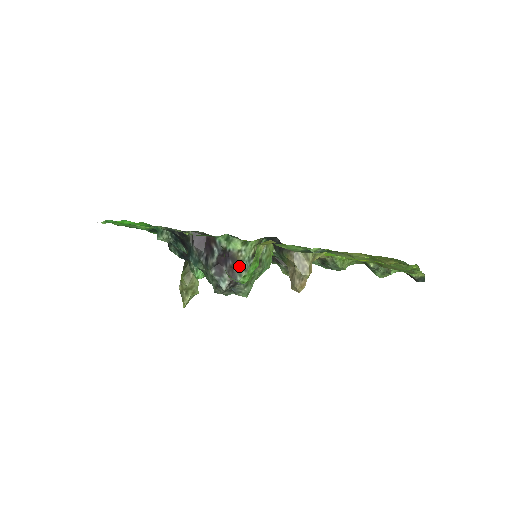
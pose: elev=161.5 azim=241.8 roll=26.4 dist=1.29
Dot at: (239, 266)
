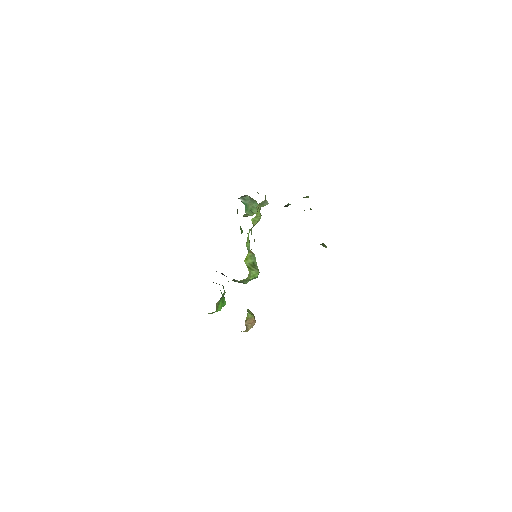
Dot at: occluded
